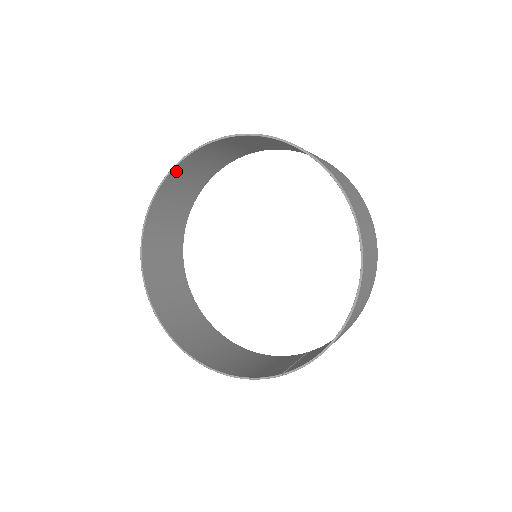
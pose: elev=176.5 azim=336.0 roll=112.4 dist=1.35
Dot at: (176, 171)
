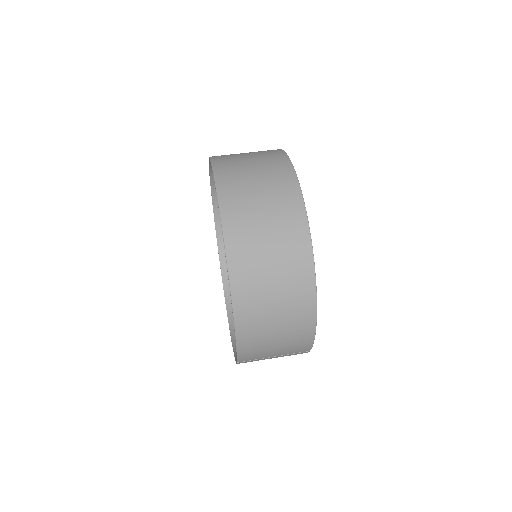
Dot at: occluded
